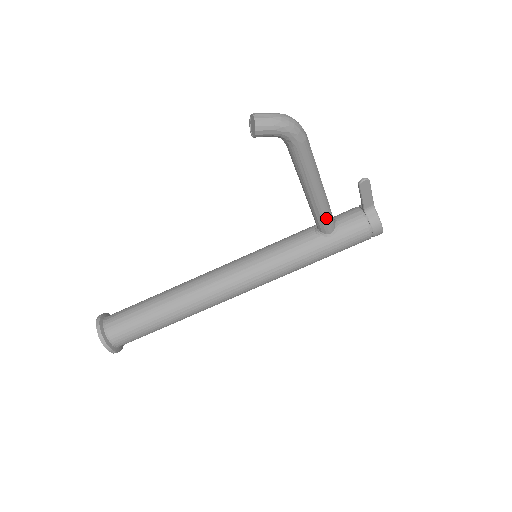
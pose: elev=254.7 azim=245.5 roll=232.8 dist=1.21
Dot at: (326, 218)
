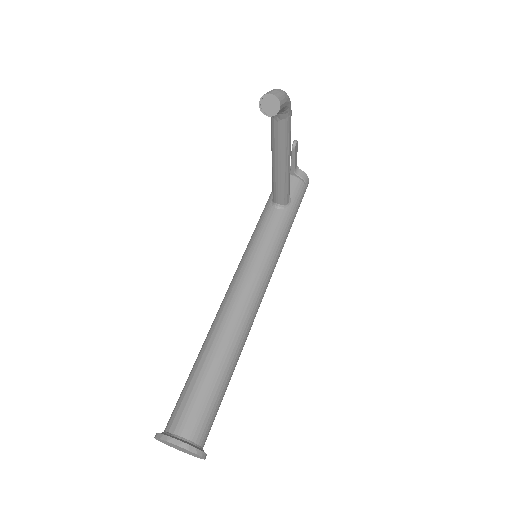
Dot at: (289, 187)
